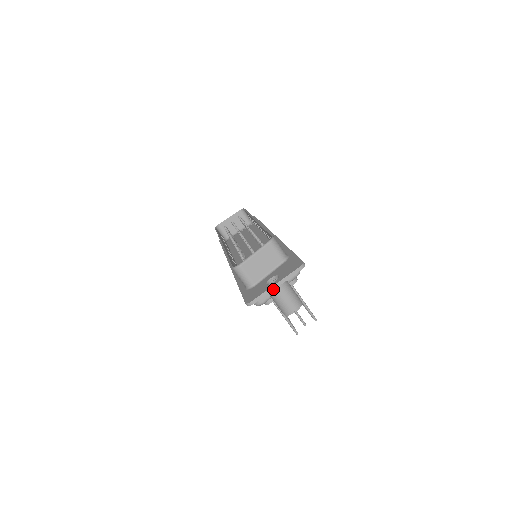
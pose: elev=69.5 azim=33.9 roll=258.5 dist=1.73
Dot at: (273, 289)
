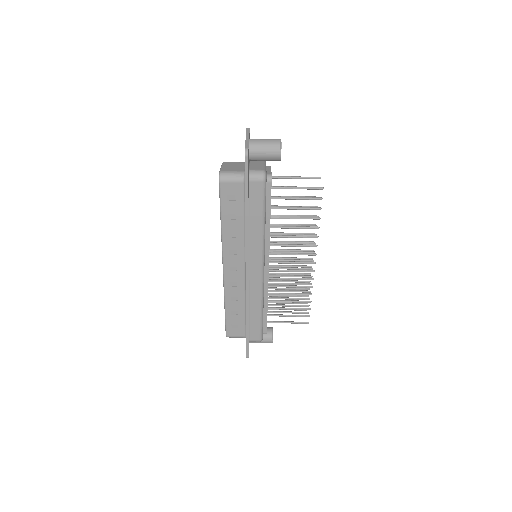
Dot at: (248, 139)
